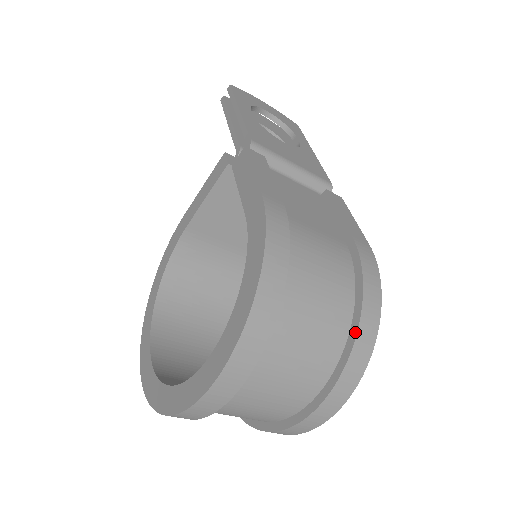
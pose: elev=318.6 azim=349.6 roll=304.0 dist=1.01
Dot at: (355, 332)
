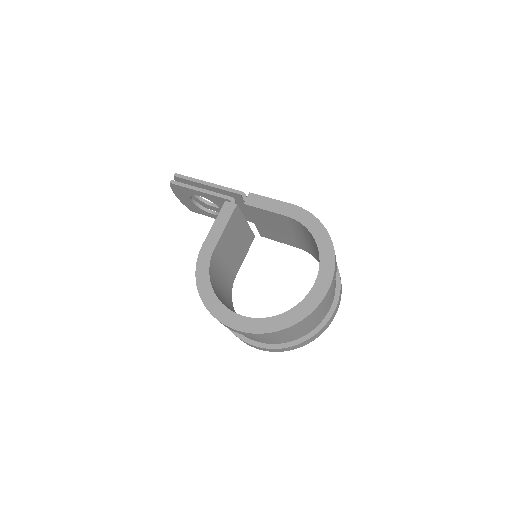
Dot at: occluded
